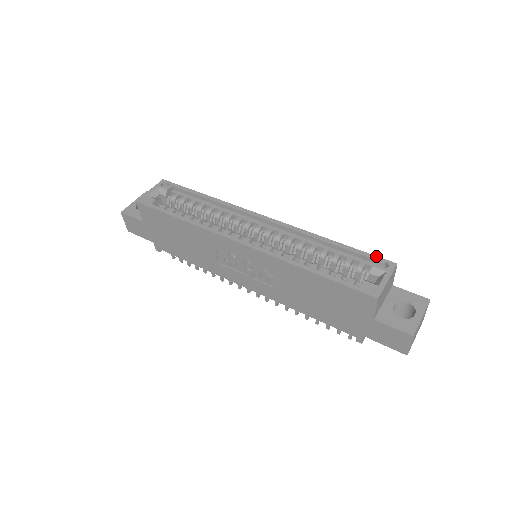
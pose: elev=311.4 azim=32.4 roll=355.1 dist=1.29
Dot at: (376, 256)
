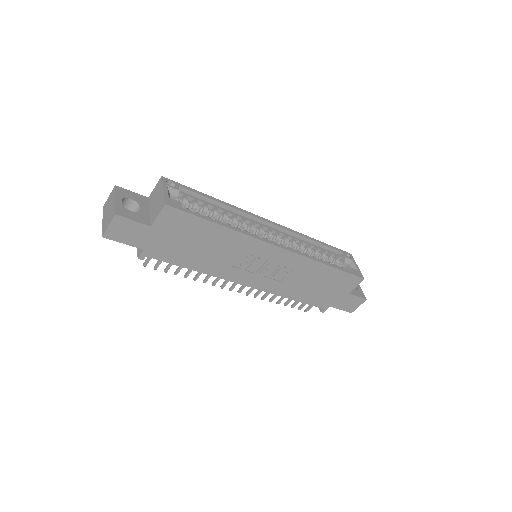
Dot at: (341, 250)
